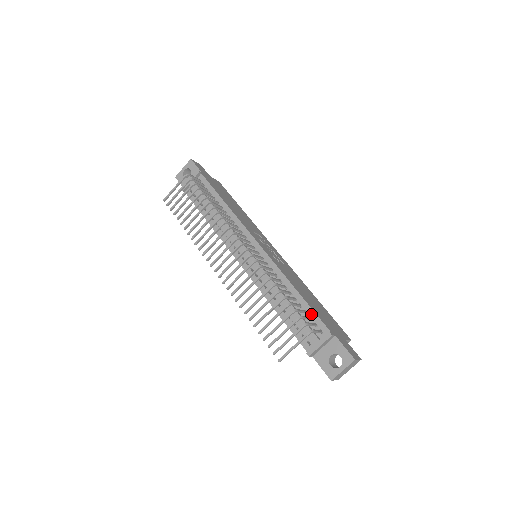
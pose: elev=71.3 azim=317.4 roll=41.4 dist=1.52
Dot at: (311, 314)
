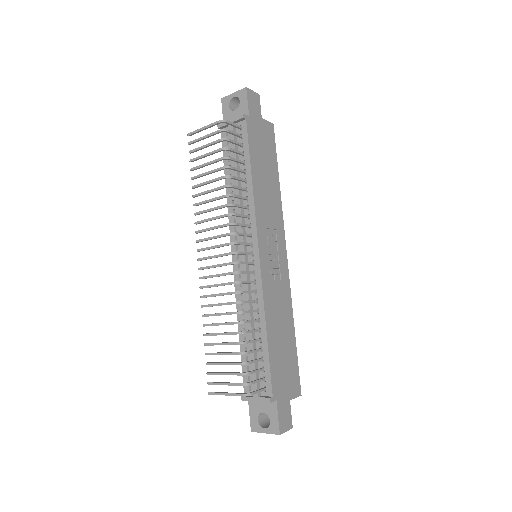
Dot at: (266, 366)
